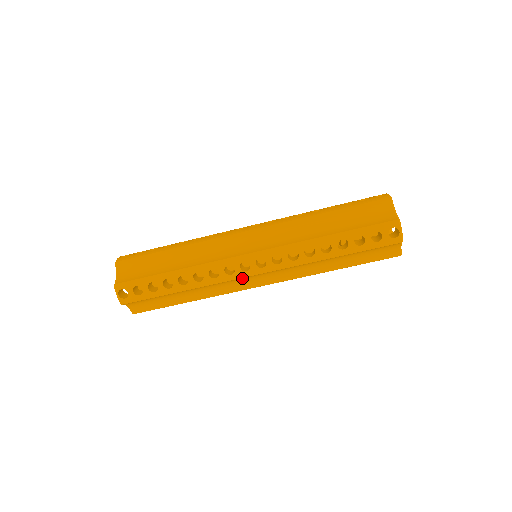
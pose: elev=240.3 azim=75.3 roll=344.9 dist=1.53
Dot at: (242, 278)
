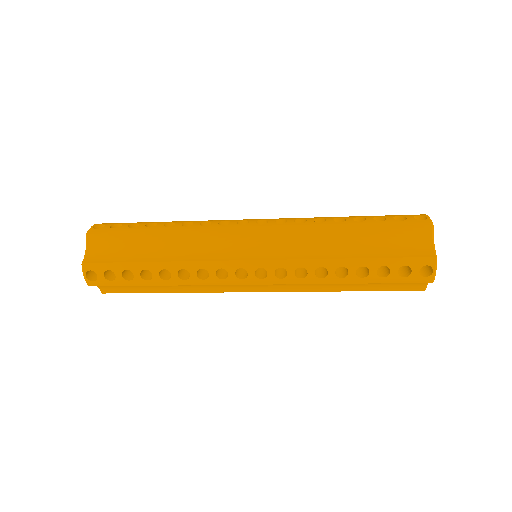
Dot at: occluded
